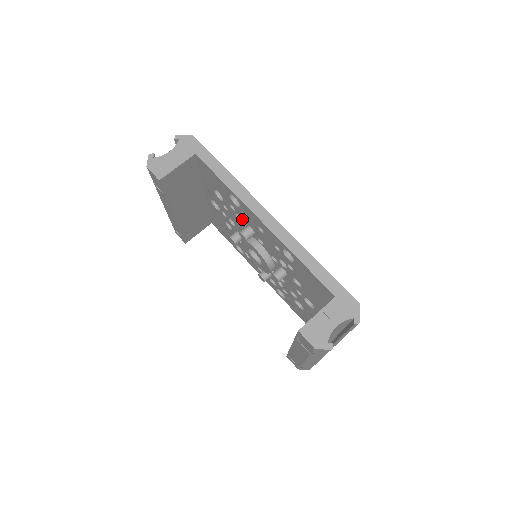
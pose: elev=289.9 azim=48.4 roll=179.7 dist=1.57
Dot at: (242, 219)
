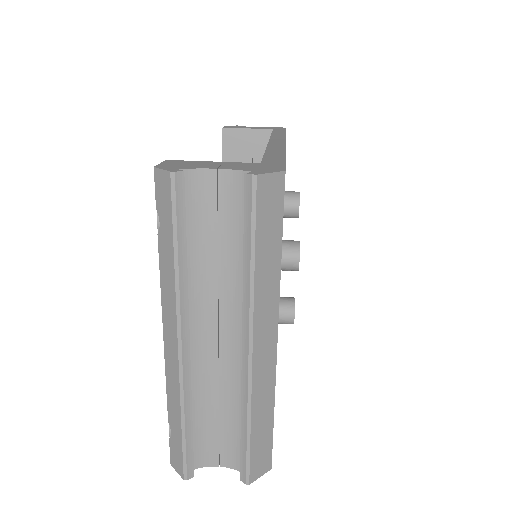
Dot at: occluded
